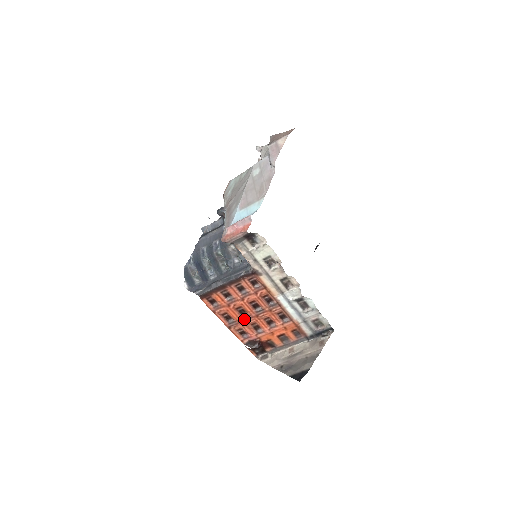
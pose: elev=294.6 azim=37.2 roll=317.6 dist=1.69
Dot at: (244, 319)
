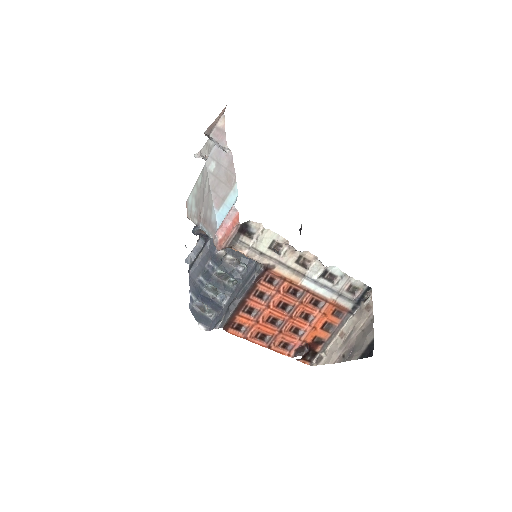
Dot at: (279, 328)
